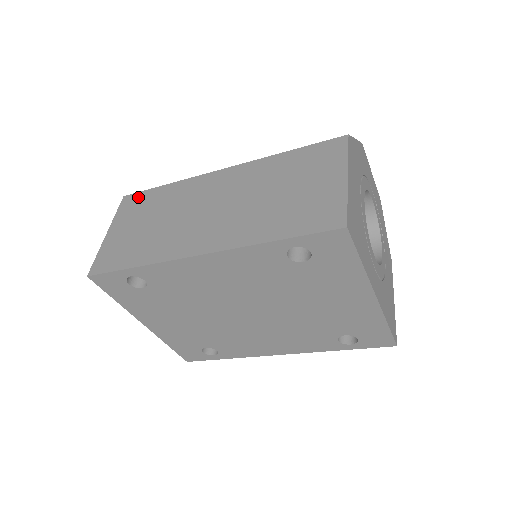
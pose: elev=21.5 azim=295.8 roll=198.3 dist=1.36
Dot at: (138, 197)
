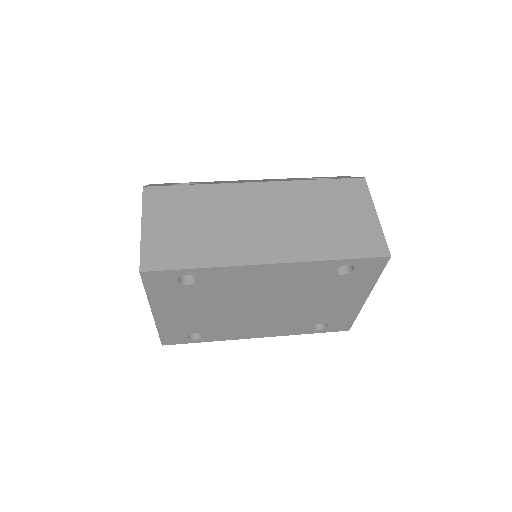
Dot at: (165, 192)
